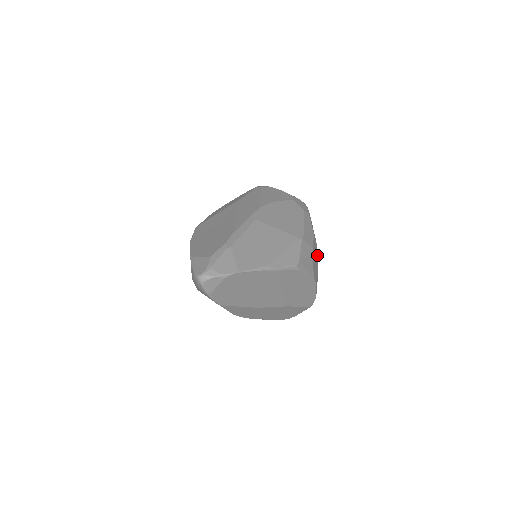
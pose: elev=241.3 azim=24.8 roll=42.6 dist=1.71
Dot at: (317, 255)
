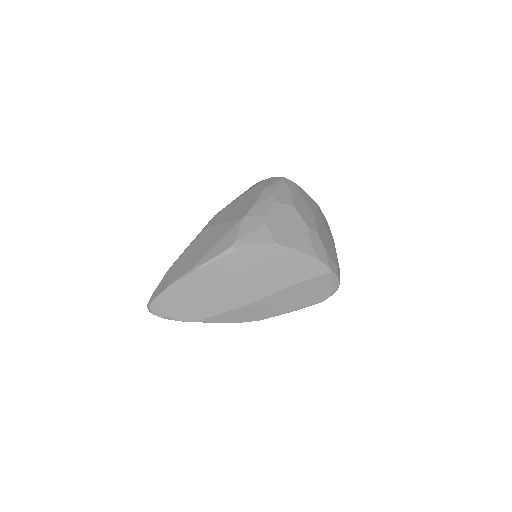
Dot at: (300, 217)
